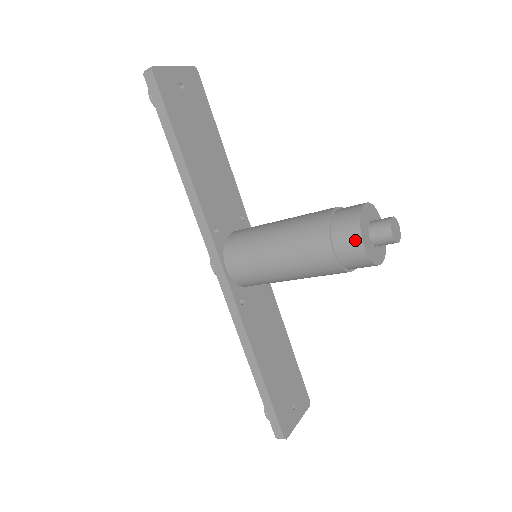
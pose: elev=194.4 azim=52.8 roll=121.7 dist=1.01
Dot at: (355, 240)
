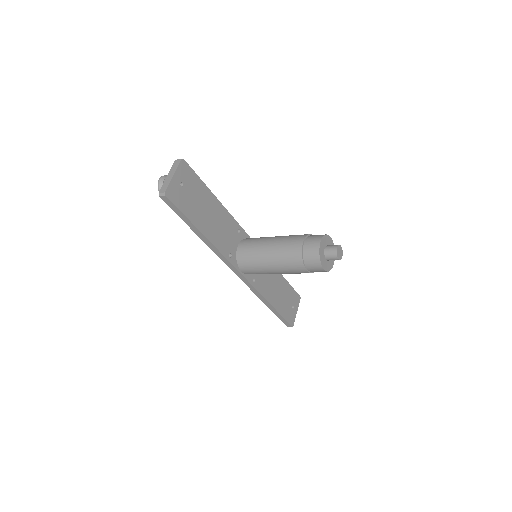
Dot at: (319, 267)
